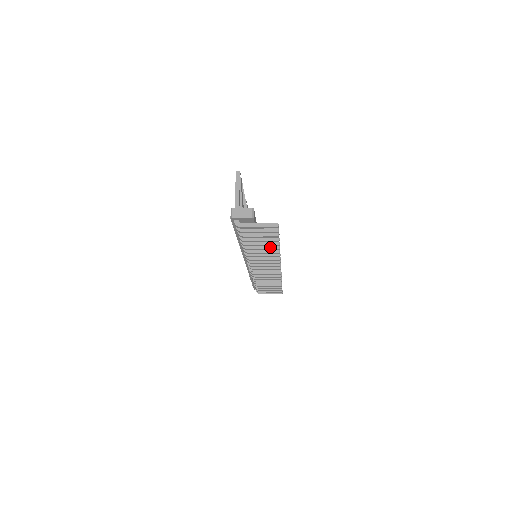
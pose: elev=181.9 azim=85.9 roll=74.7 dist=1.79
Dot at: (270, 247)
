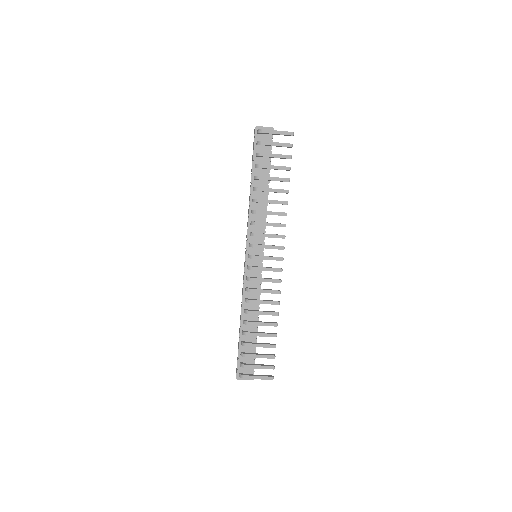
Dot at: (280, 189)
